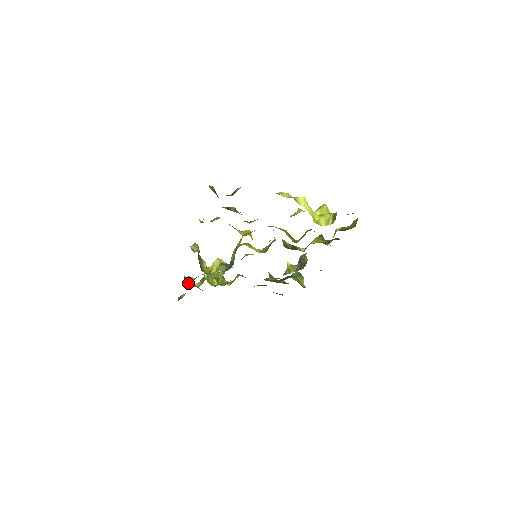
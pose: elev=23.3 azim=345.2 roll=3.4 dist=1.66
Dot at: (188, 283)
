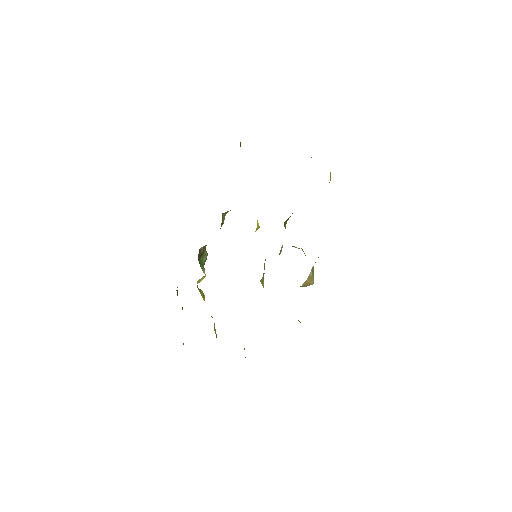
Dot at: occluded
